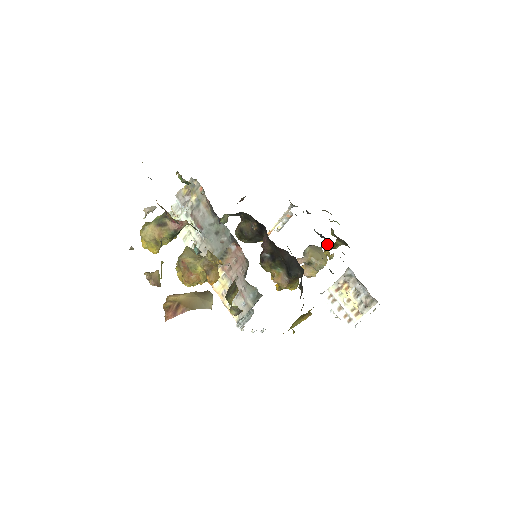
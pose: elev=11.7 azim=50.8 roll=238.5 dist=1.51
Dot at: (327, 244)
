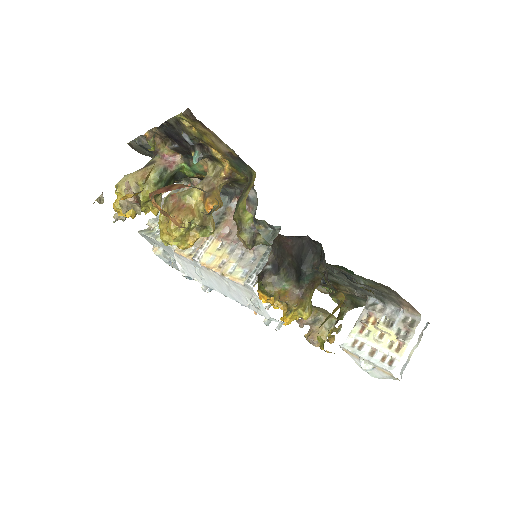
Dot at: occluded
